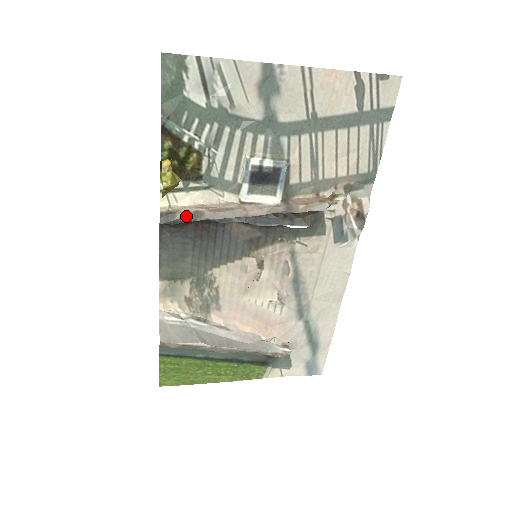
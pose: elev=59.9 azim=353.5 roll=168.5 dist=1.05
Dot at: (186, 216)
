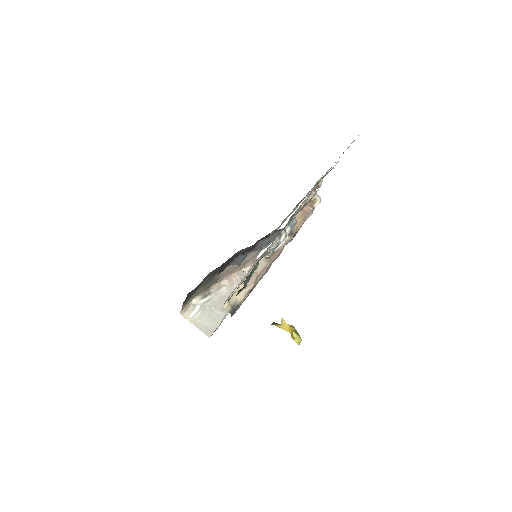
Dot at: occluded
